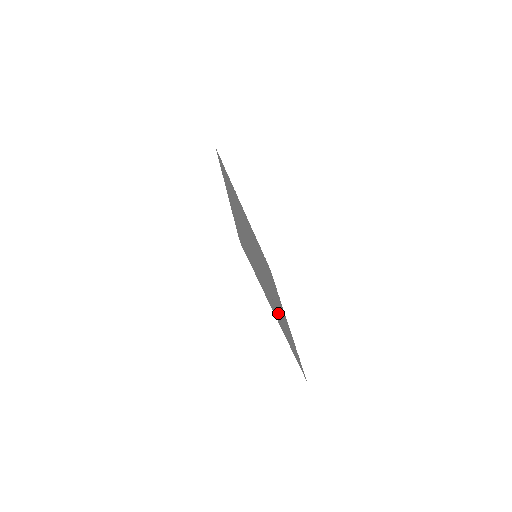
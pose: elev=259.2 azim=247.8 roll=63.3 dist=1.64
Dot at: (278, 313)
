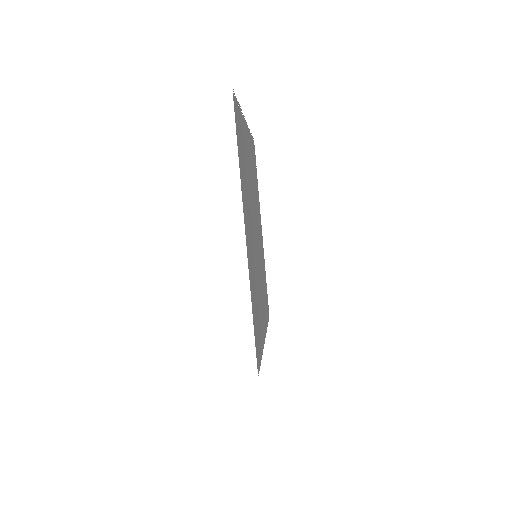
Dot at: (263, 298)
